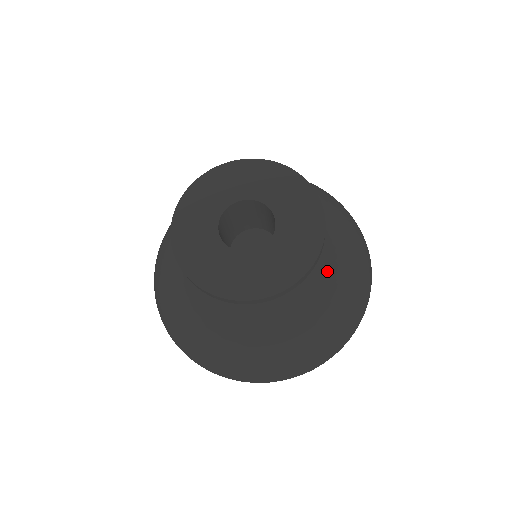
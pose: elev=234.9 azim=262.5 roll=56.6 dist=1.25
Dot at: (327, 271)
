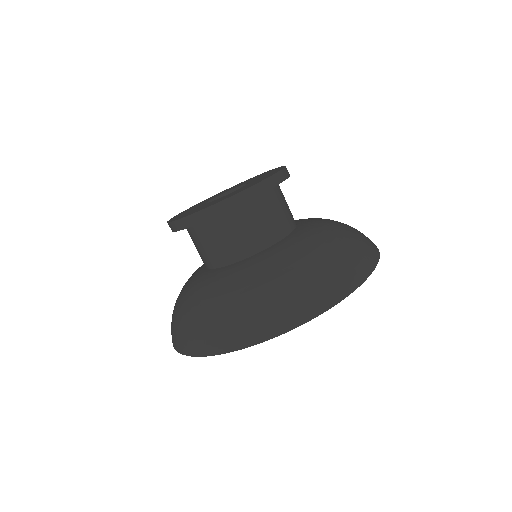
Dot at: (309, 232)
